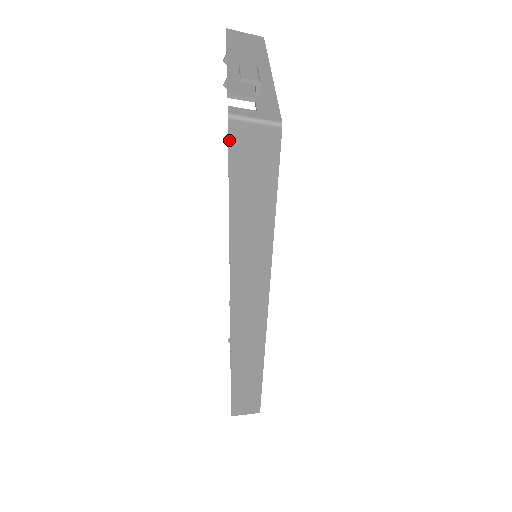
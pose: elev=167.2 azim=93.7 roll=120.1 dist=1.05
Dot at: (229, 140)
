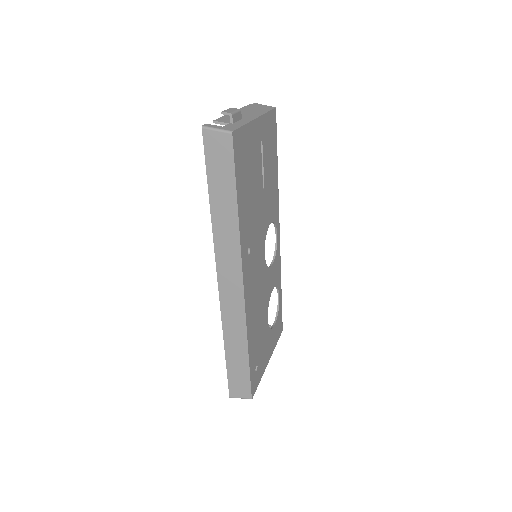
Dot at: (204, 142)
